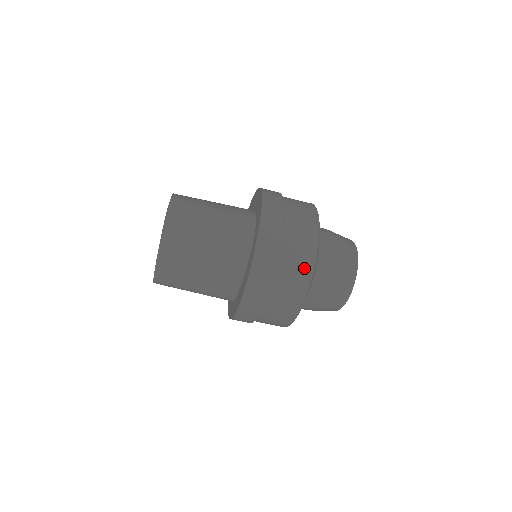
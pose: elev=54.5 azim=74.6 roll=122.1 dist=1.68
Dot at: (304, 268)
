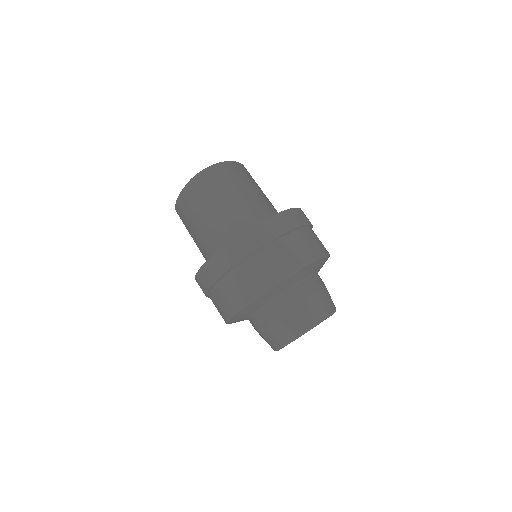
Dot at: (250, 289)
